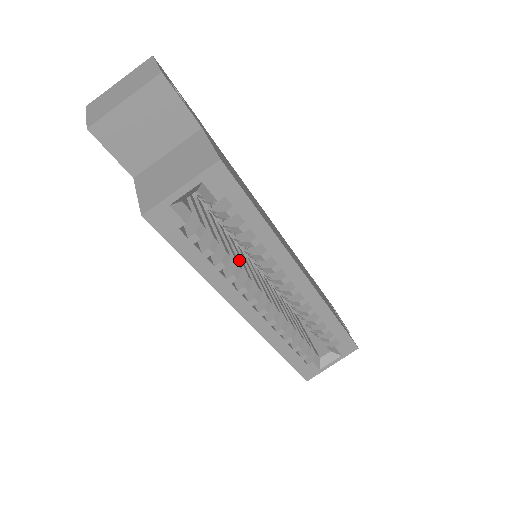
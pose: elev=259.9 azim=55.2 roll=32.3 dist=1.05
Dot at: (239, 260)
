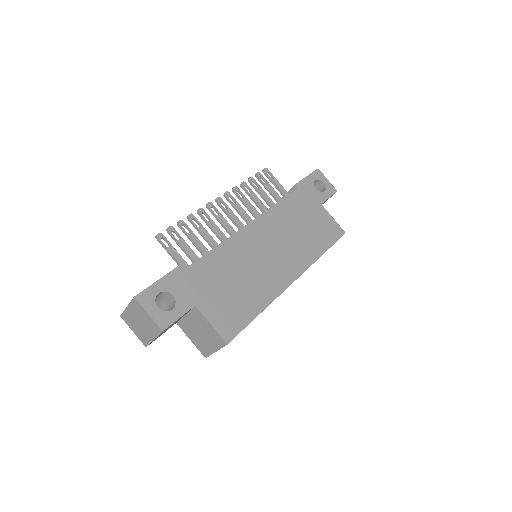
Dot at: occluded
